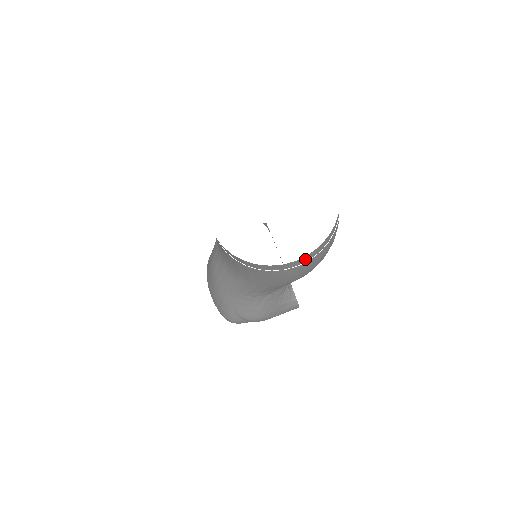
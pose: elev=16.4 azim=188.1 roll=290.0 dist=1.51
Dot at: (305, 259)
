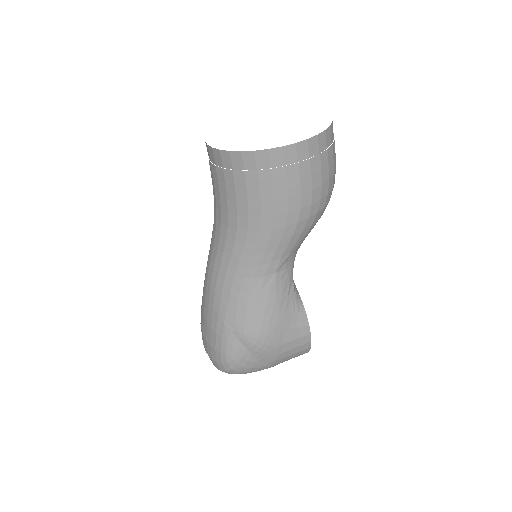
Dot at: (305, 151)
